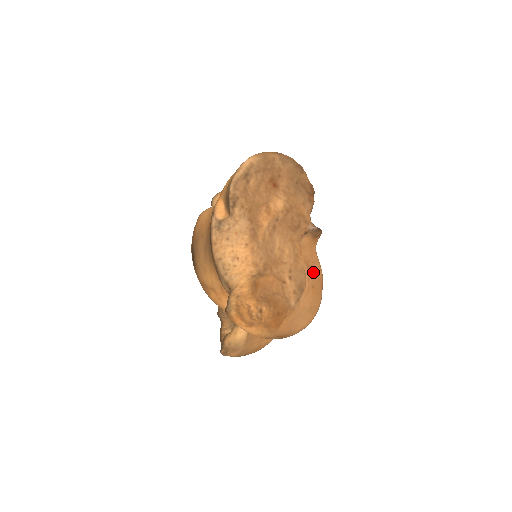
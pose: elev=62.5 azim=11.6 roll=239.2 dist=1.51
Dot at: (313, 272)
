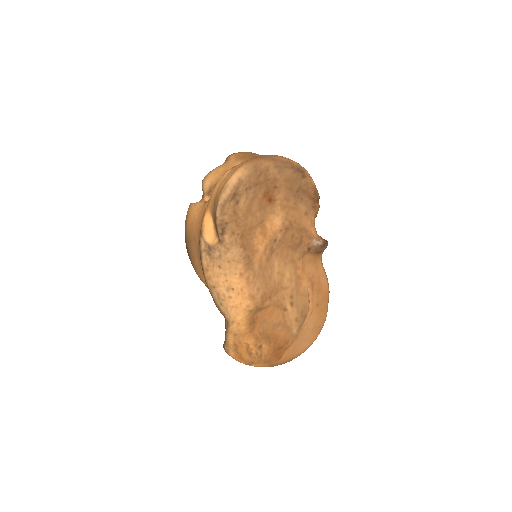
Dot at: (318, 288)
